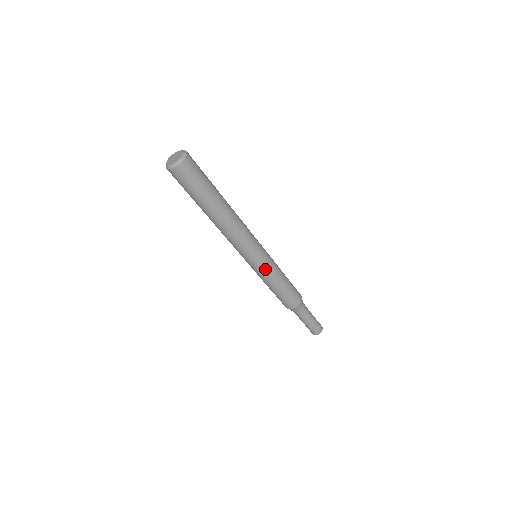
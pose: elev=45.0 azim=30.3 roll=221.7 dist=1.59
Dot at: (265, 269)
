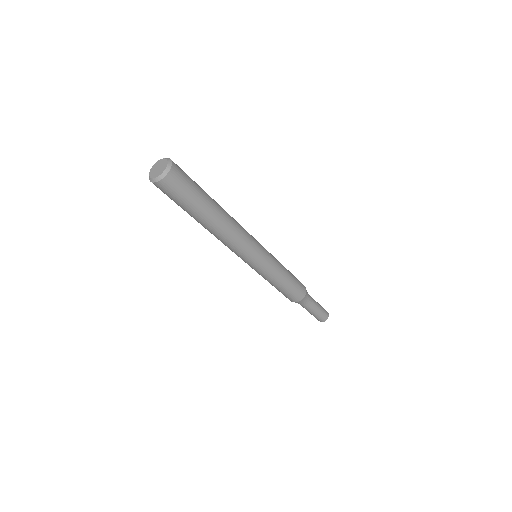
Dot at: (269, 268)
